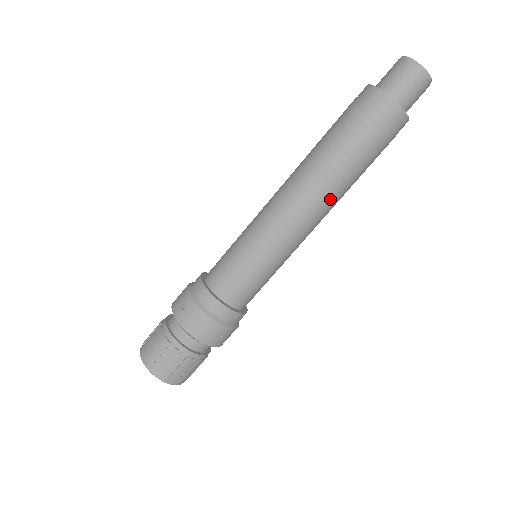
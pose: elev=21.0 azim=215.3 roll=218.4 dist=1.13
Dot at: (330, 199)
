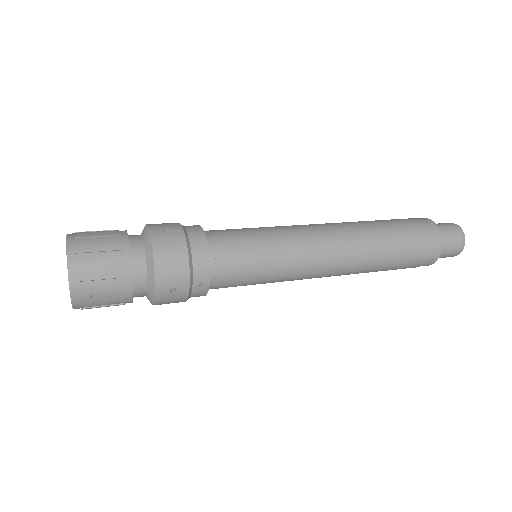
Dot at: (356, 262)
